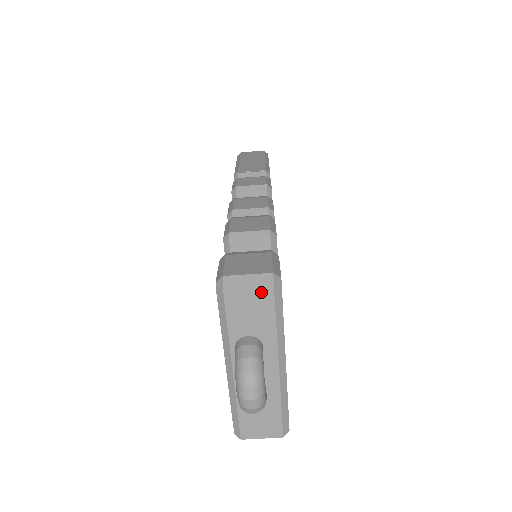
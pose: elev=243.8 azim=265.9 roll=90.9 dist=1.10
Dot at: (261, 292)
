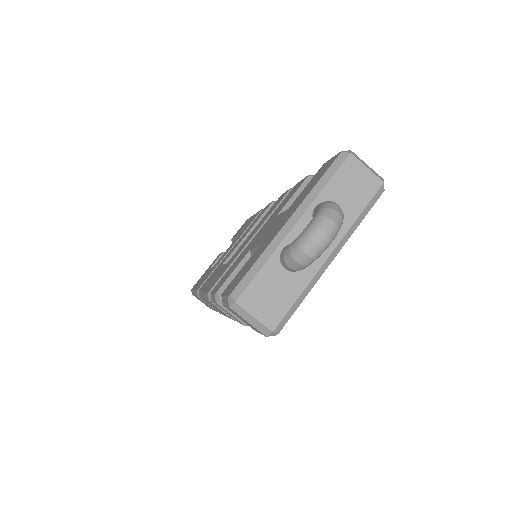
Dot at: (371, 181)
